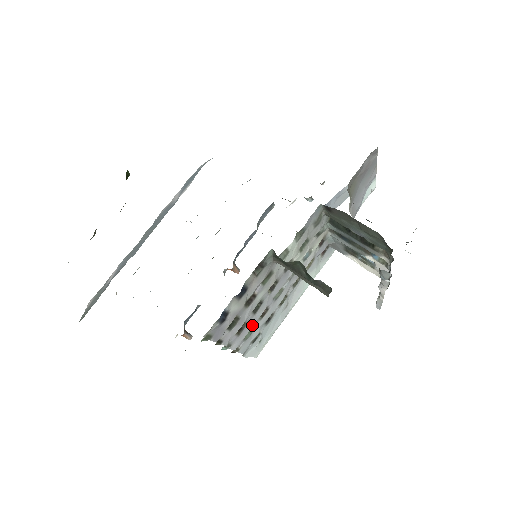
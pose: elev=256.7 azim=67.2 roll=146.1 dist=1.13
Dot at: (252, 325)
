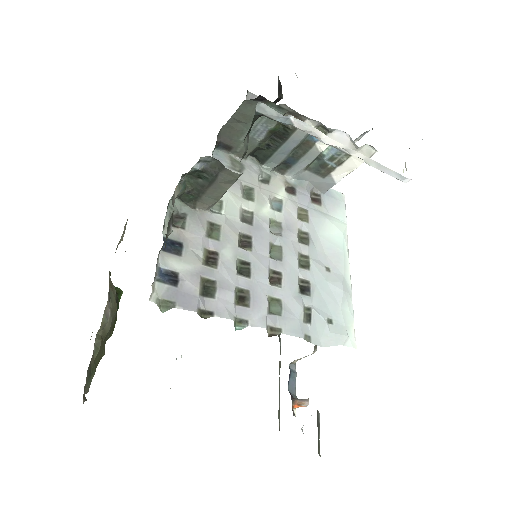
Dot at: (265, 293)
